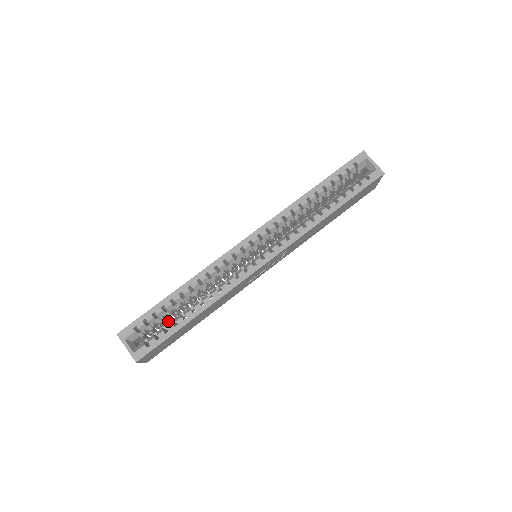
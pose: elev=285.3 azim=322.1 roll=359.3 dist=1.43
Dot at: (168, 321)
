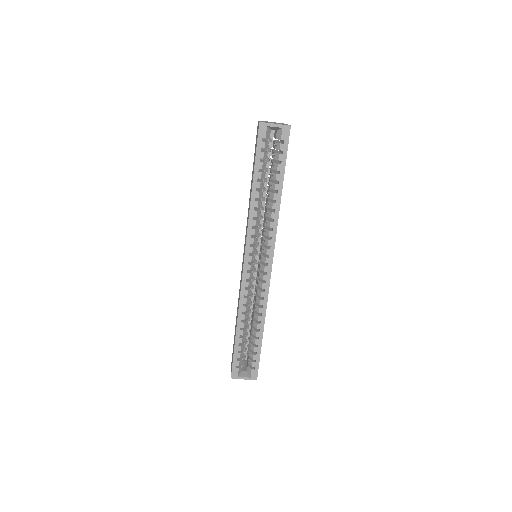
Dot at: occluded
